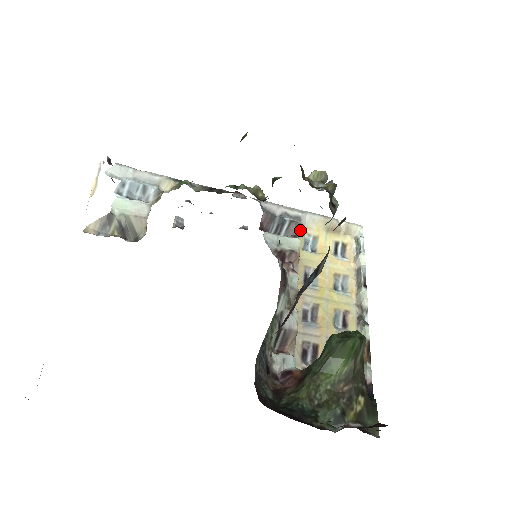
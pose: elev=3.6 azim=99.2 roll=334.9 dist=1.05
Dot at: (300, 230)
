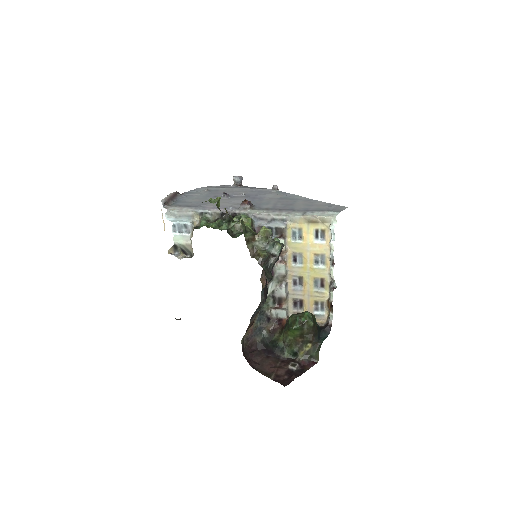
Dot at: (285, 230)
